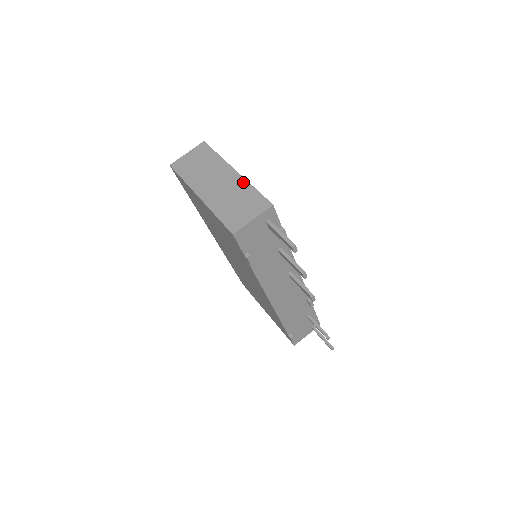
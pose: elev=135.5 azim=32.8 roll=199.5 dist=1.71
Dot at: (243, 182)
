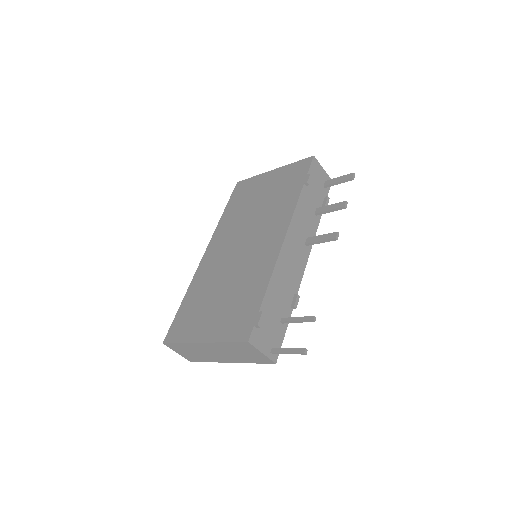
Dot at: occluded
